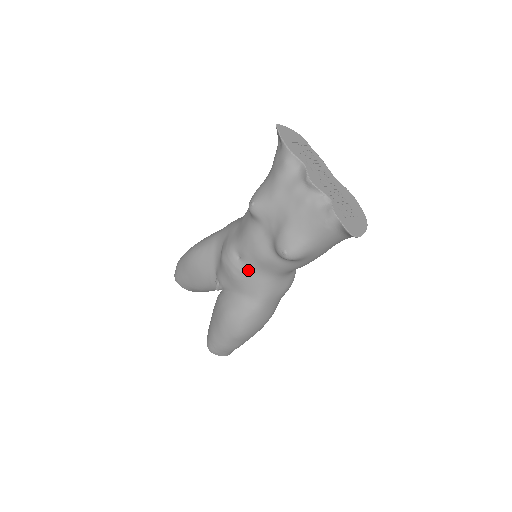
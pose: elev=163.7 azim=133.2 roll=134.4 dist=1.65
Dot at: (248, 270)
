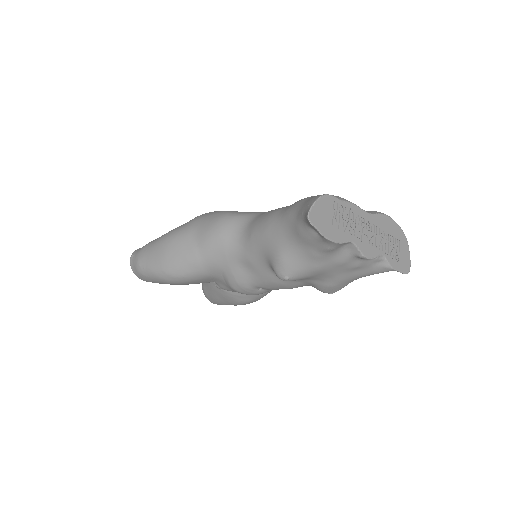
Dot at: occluded
